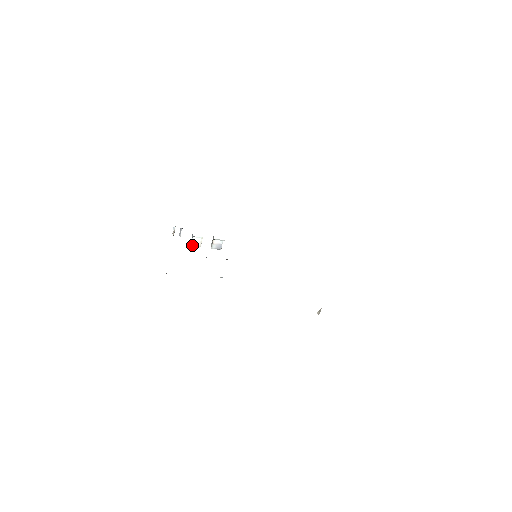
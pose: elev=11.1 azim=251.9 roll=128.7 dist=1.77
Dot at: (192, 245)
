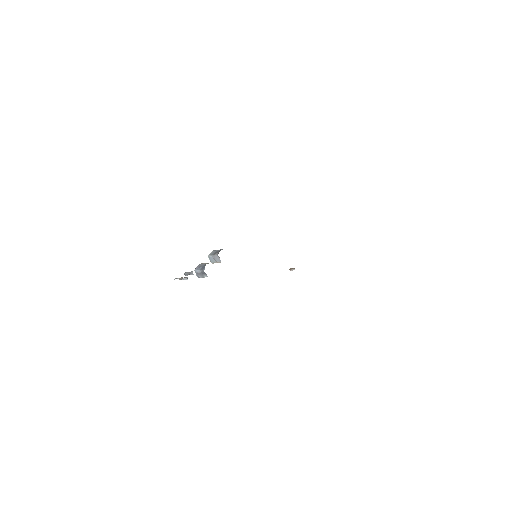
Dot at: (200, 277)
